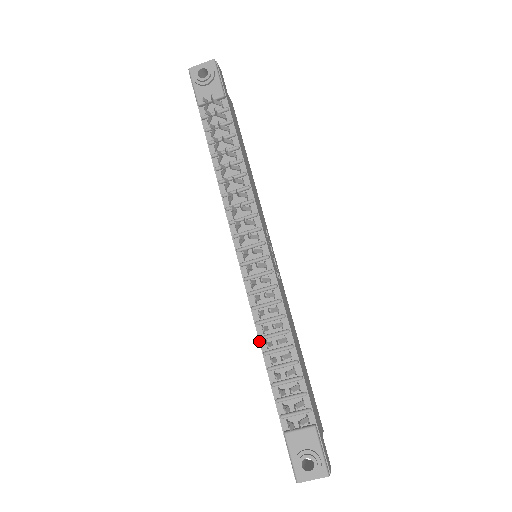
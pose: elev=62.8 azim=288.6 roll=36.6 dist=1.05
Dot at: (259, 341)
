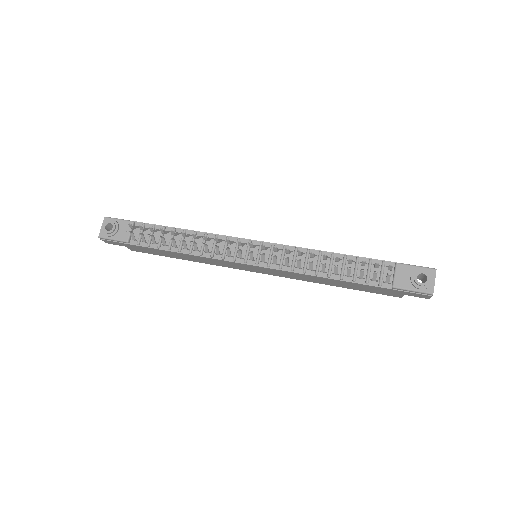
Dot at: (318, 277)
